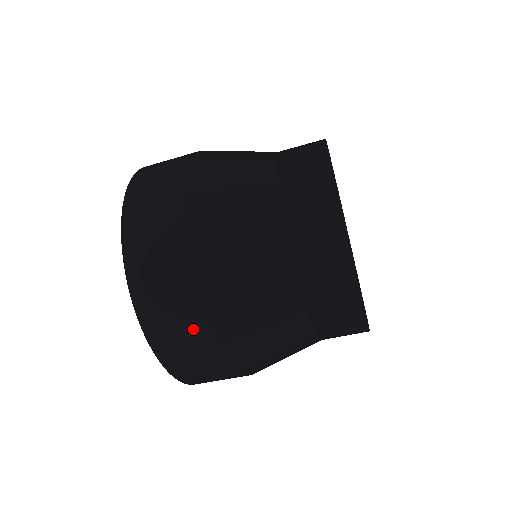
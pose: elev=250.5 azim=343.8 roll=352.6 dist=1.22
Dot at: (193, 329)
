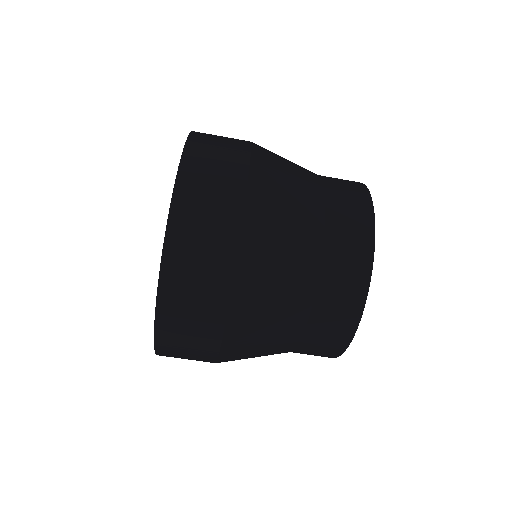
Dot at: (200, 359)
